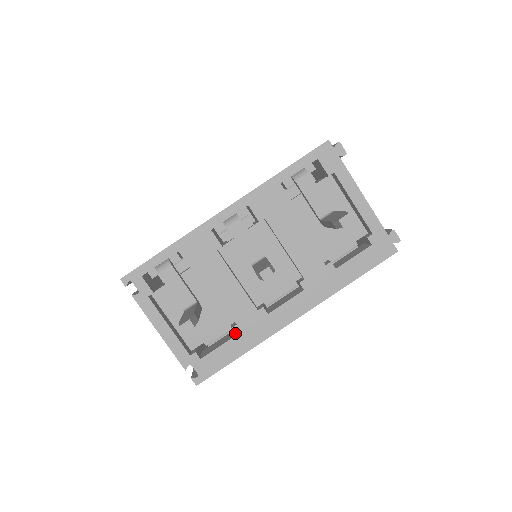
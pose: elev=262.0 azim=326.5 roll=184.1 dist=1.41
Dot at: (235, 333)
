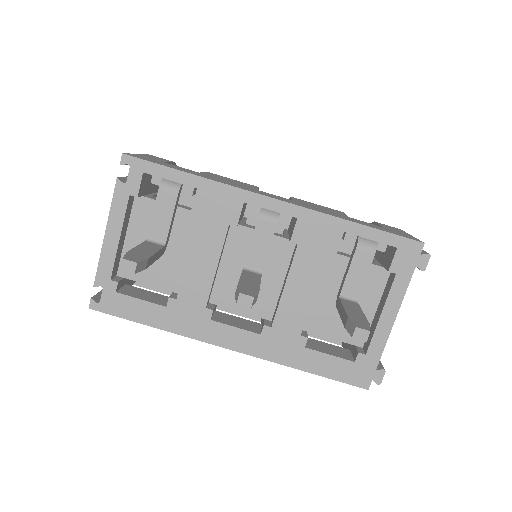
Dot at: (167, 304)
